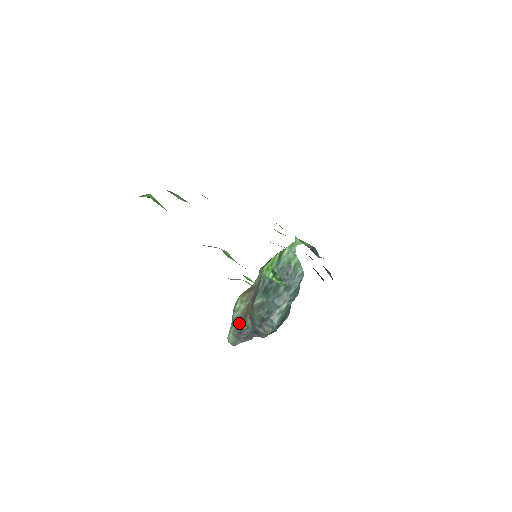
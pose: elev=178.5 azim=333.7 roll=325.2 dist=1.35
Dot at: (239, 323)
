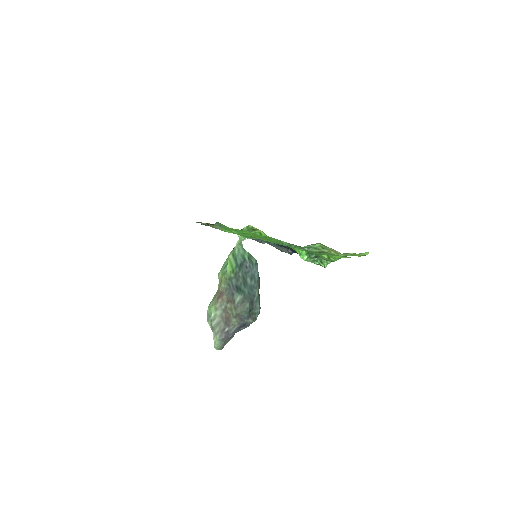
Dot at: (223, 327)
